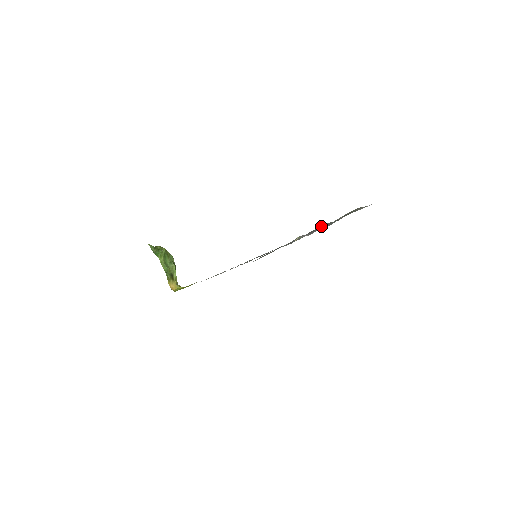
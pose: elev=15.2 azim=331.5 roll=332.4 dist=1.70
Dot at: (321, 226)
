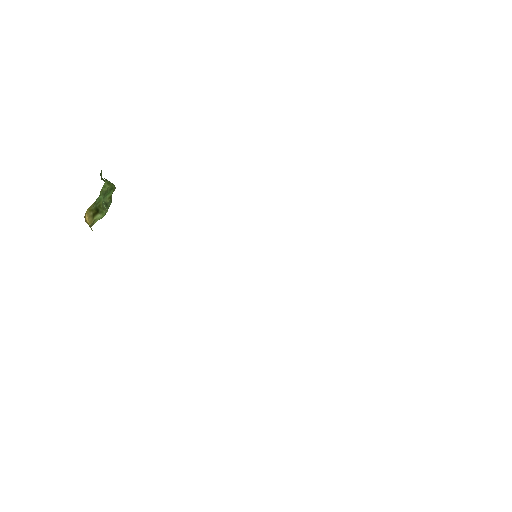
Dot at: occluded
